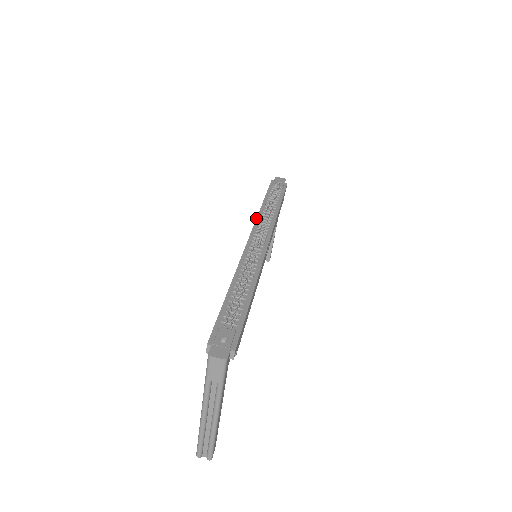
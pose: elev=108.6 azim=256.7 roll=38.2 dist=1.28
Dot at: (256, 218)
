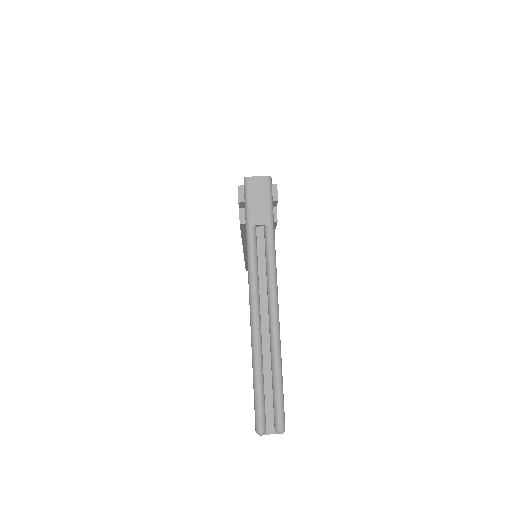
Dot at: occluded
